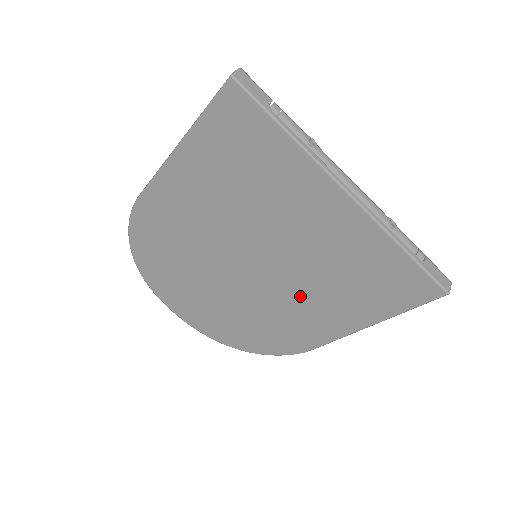
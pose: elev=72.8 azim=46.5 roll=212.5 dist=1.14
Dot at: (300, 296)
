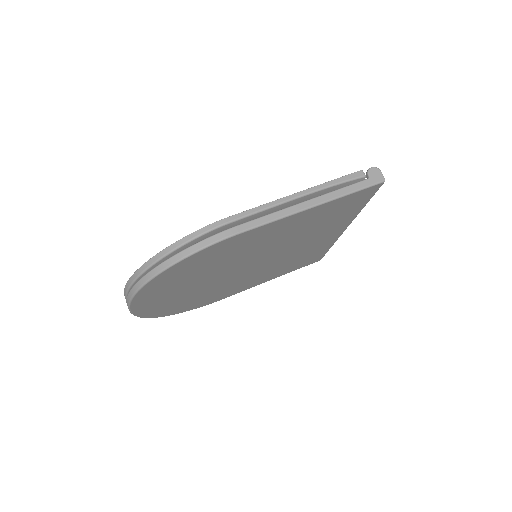
Dot at: (258, 274)
